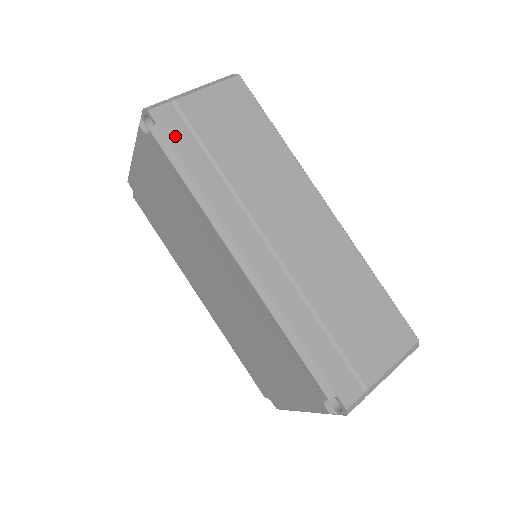
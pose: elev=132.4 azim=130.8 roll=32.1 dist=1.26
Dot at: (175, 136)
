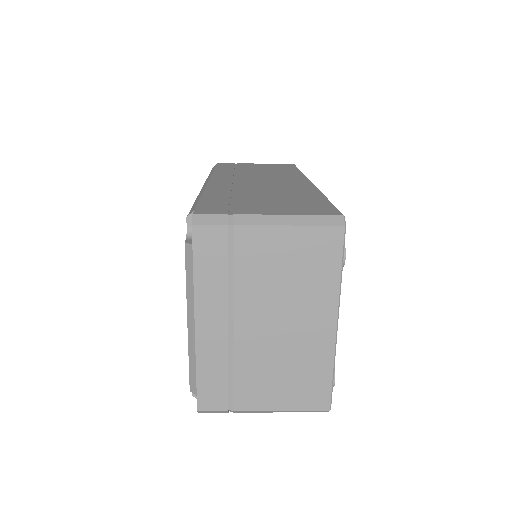
Dot at: (223, 166)
